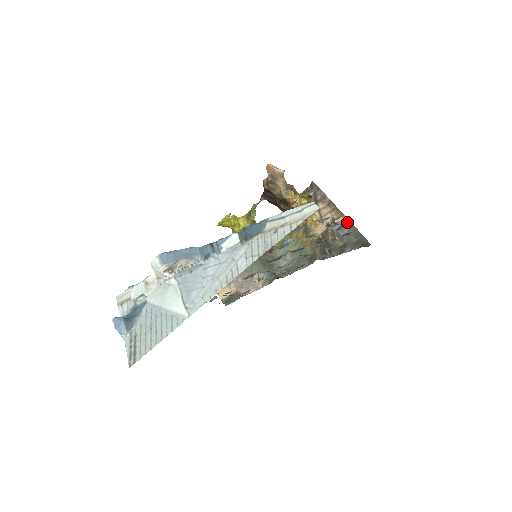
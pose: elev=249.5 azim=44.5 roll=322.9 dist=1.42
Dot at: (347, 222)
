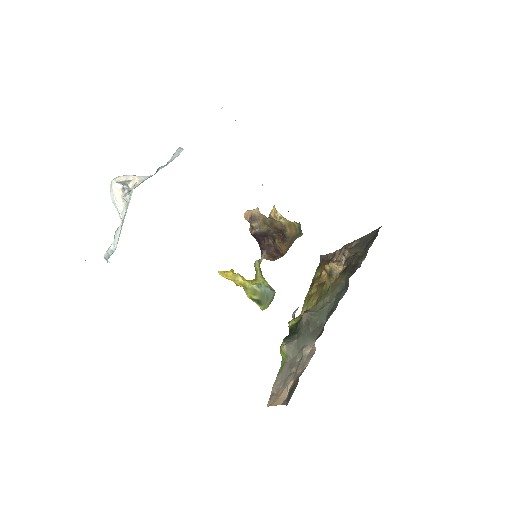
Dot at: (359, 240)
